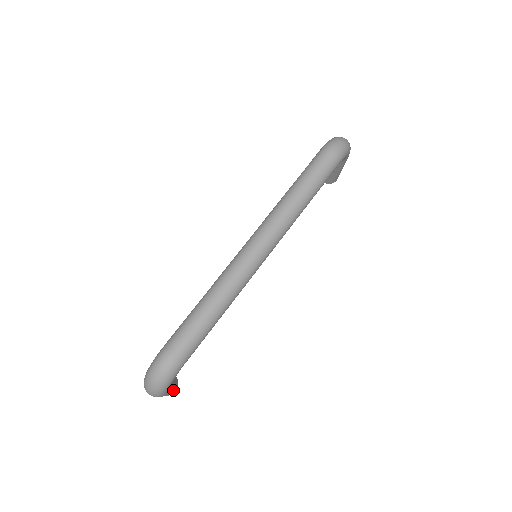
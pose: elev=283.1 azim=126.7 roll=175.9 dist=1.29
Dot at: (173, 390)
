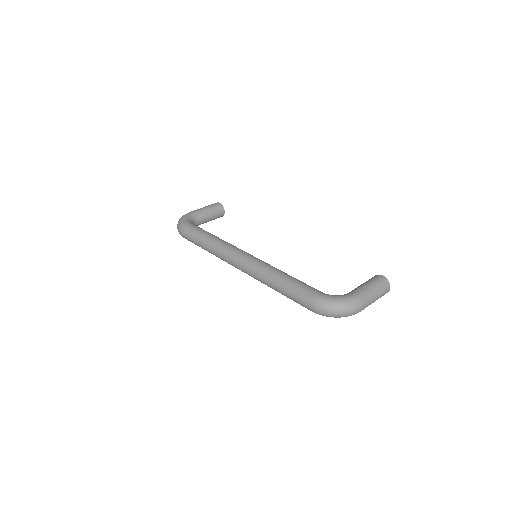
Dot at: occluded
